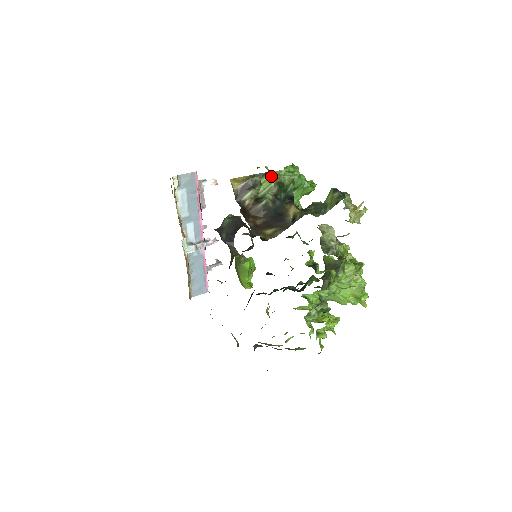
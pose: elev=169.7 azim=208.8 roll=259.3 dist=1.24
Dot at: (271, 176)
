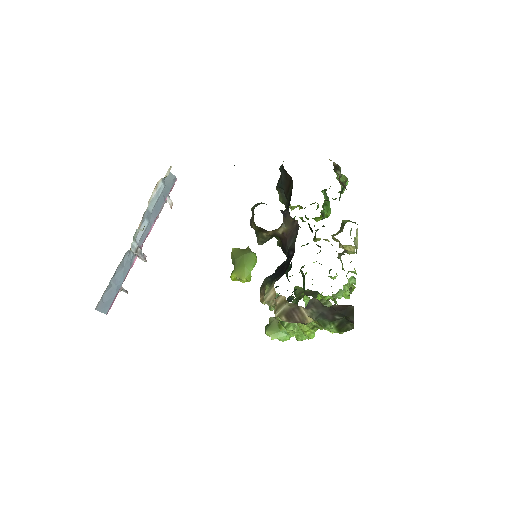
Dot at: (342, 175)
